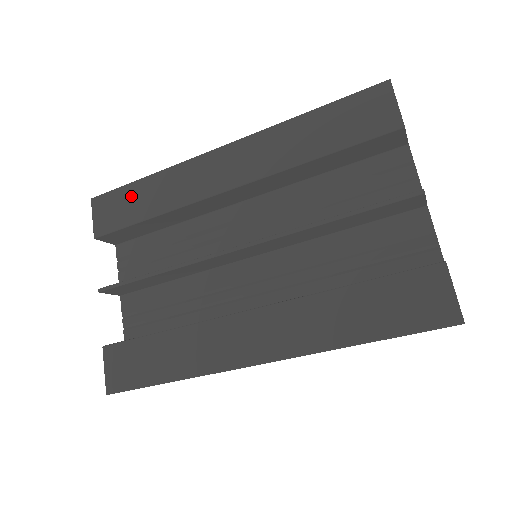
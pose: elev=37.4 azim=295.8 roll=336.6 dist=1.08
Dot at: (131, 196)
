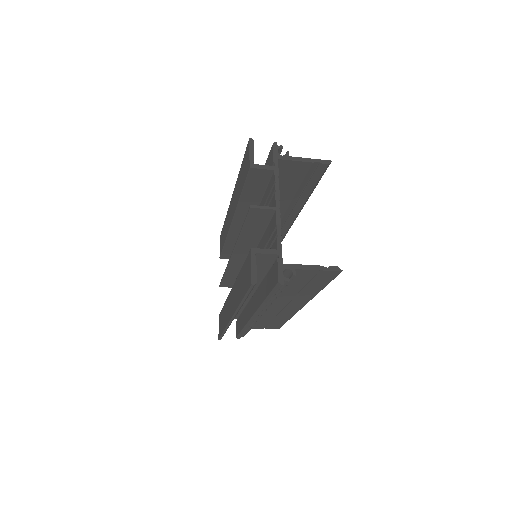
Dot at: (223, 233)
